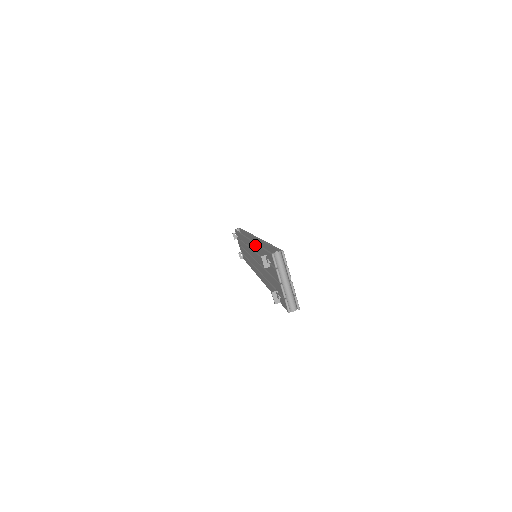
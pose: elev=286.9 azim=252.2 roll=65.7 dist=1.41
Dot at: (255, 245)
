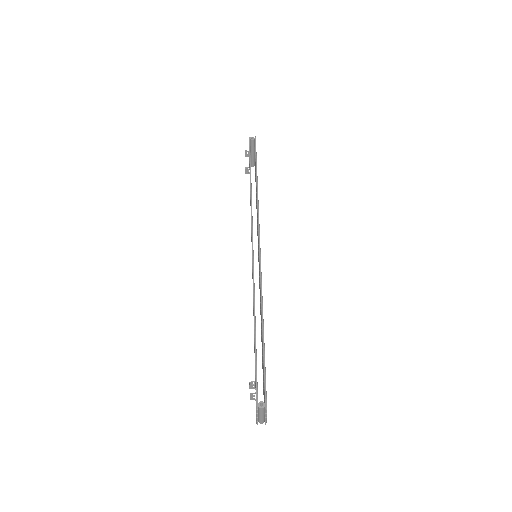
Dot at: (253, 307)
